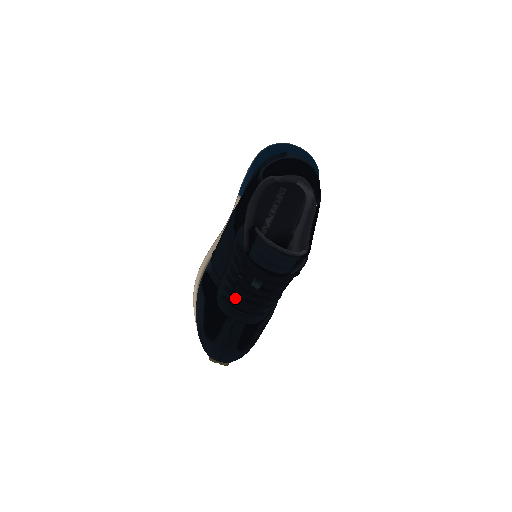
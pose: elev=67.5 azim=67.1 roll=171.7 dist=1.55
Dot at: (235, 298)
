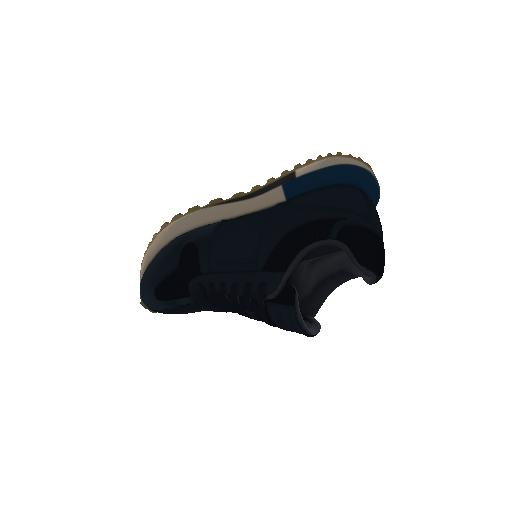
Dot at: (213, 295)
